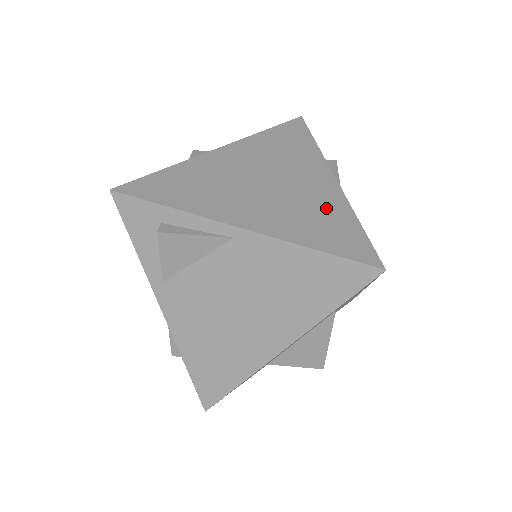
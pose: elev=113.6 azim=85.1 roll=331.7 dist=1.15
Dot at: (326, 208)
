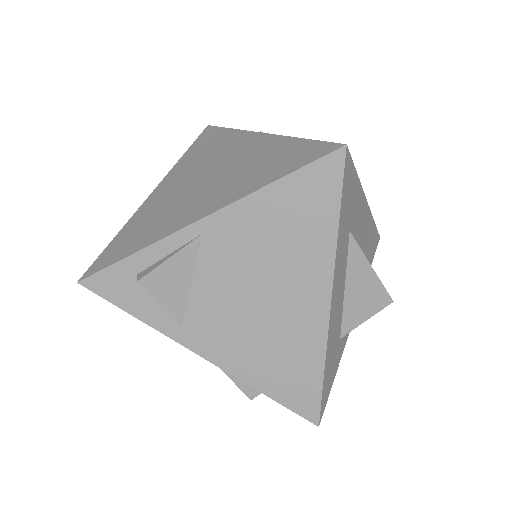
Dot at: (265, 153)
